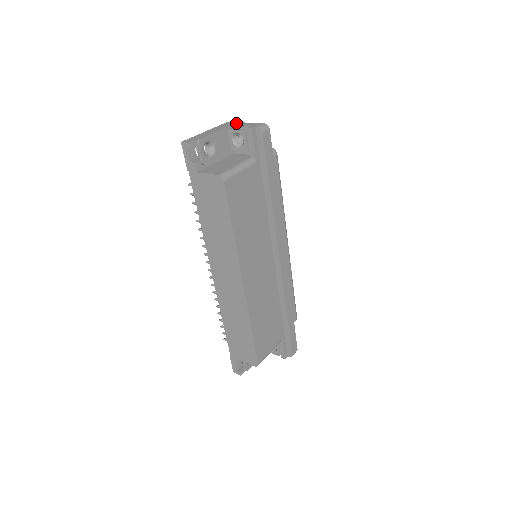
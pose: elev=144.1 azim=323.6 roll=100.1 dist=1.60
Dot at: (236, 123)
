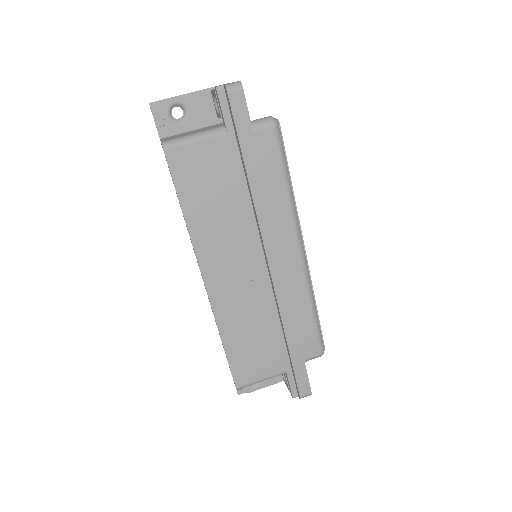
Dot at: (227, 83)
